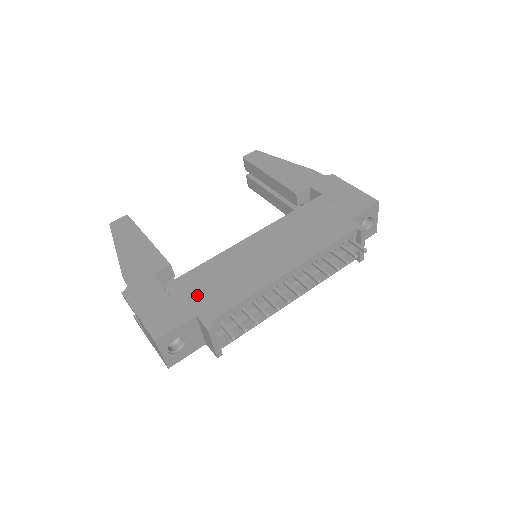
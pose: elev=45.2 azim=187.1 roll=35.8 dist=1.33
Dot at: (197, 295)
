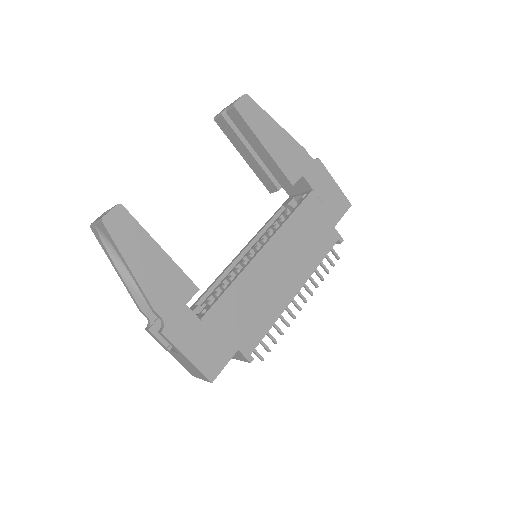
Dot at: (234, 327)
